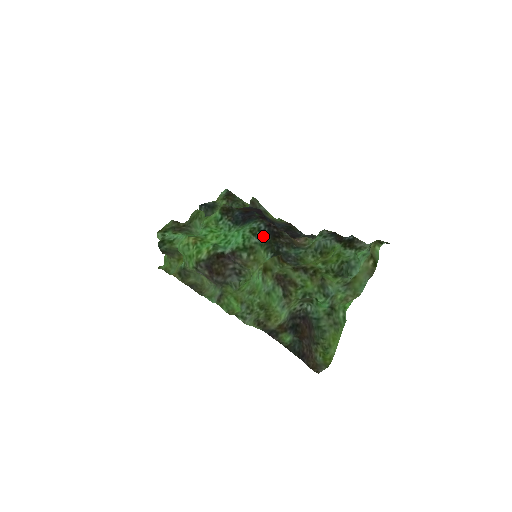
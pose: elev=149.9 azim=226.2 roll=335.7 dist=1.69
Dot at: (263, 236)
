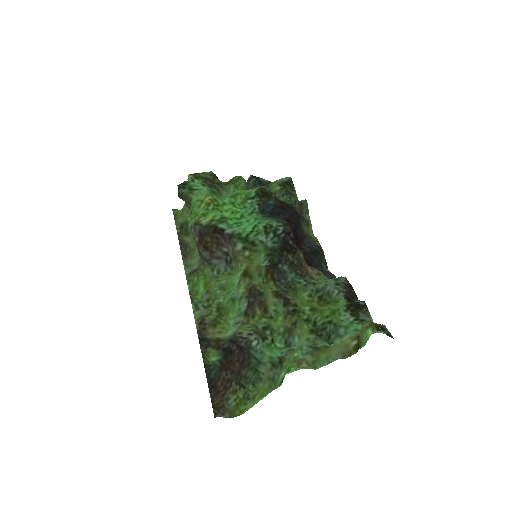
Dot at: (274, 240)
